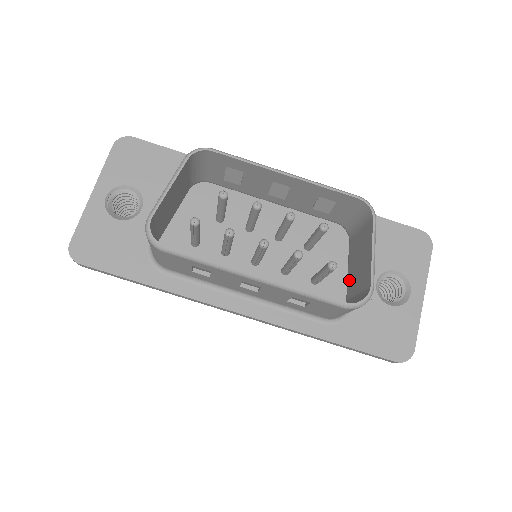
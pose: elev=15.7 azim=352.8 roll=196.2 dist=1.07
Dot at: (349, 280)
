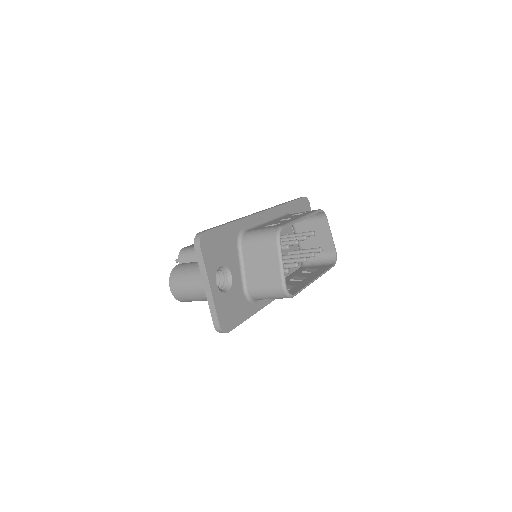
Dot at: (304, 245)
